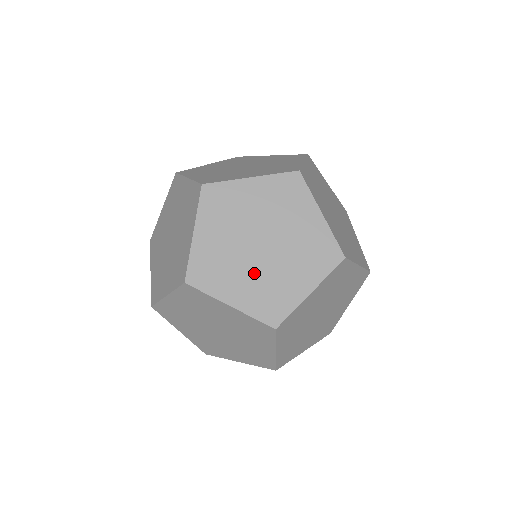
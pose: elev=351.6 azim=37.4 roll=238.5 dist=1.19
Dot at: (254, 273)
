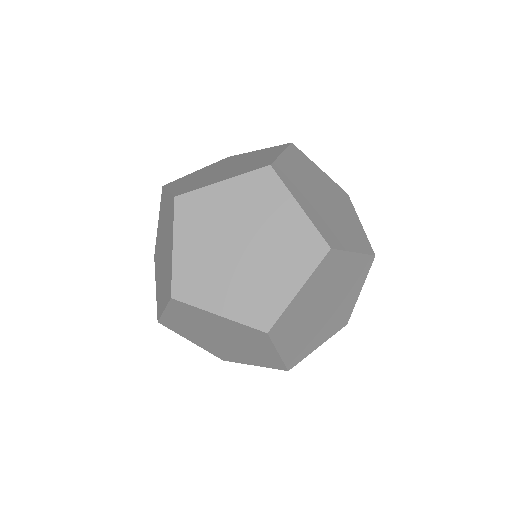
Dot at: (340, 222)
